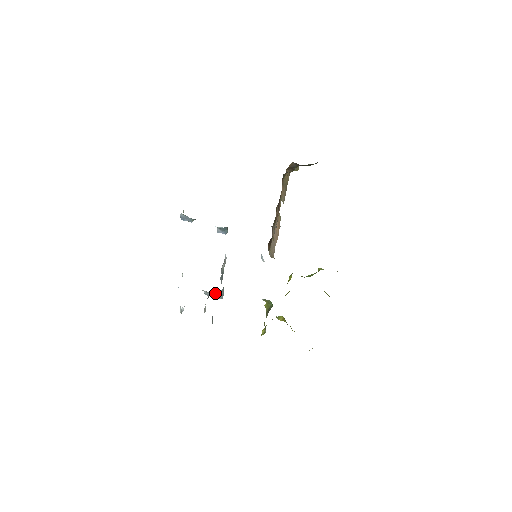
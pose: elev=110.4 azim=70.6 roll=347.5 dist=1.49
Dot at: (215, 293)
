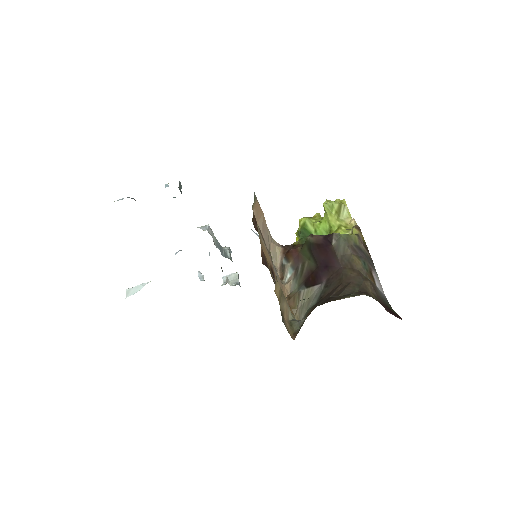
Dot at: occluded
